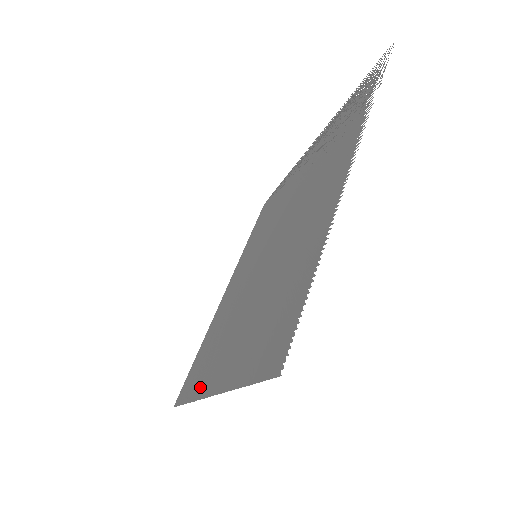
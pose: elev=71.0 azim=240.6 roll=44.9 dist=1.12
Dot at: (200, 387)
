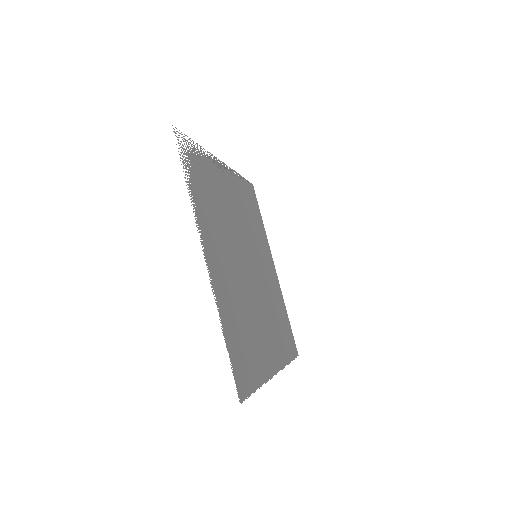
Dot at: (281, 357)
